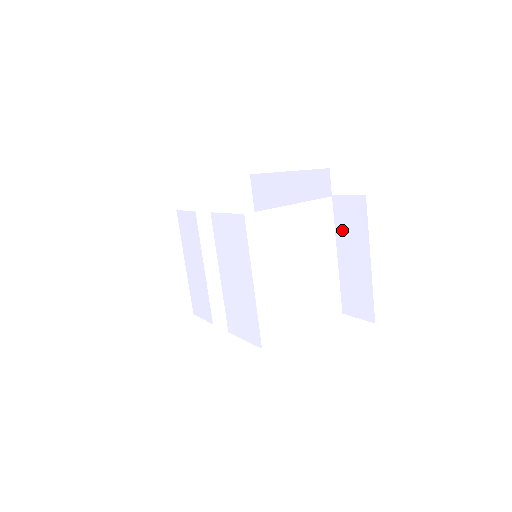
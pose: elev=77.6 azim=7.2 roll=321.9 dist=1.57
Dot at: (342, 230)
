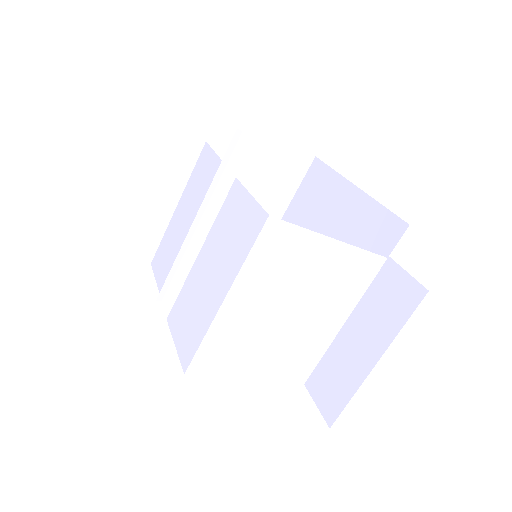
Dot at: (370, 302)
